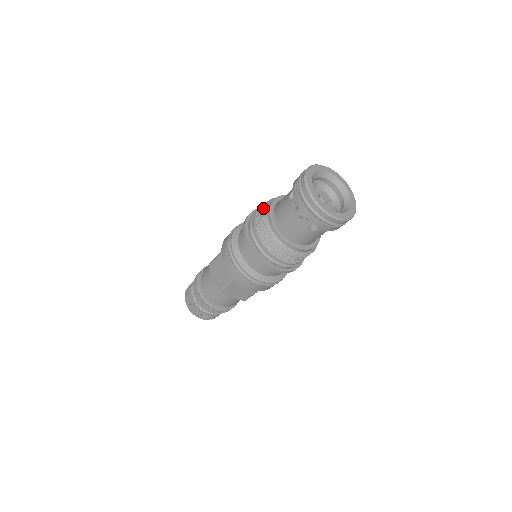
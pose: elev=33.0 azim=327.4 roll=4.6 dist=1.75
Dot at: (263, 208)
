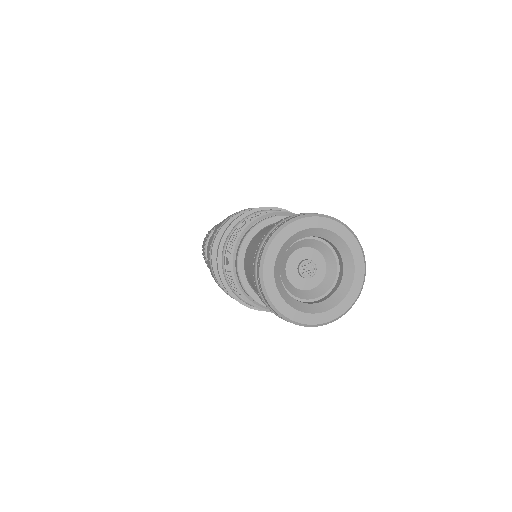
Dot at: (229, 269)
